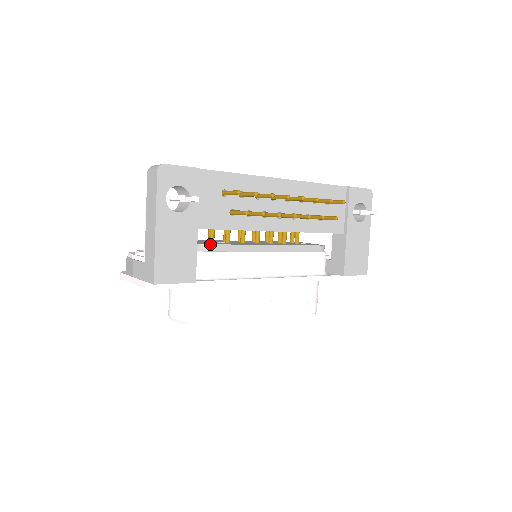
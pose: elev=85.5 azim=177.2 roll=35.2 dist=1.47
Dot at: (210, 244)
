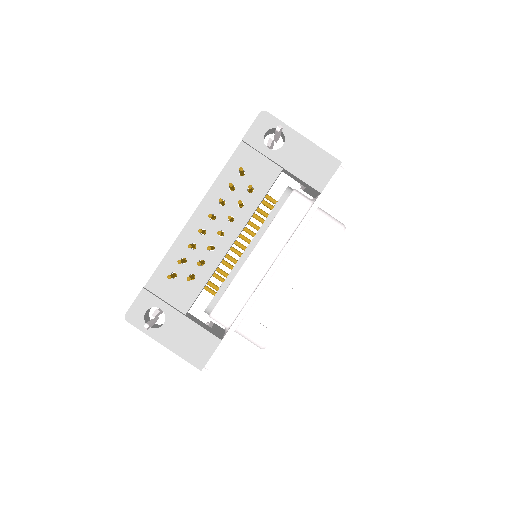
Dot at: (209, 304)
